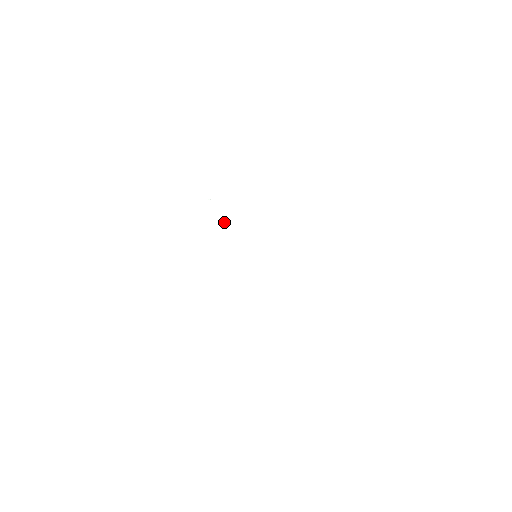
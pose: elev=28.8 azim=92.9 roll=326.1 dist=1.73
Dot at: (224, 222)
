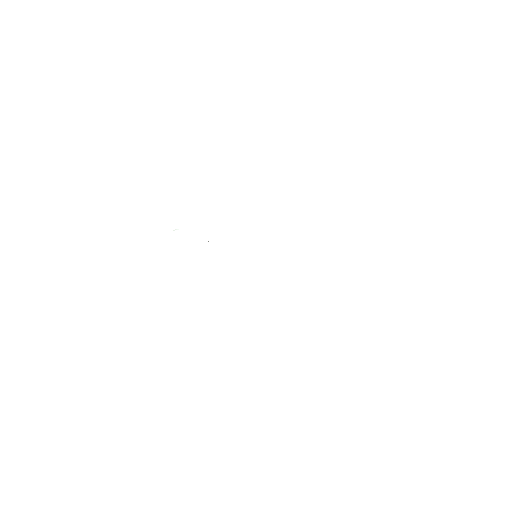
Dot at: occluded
